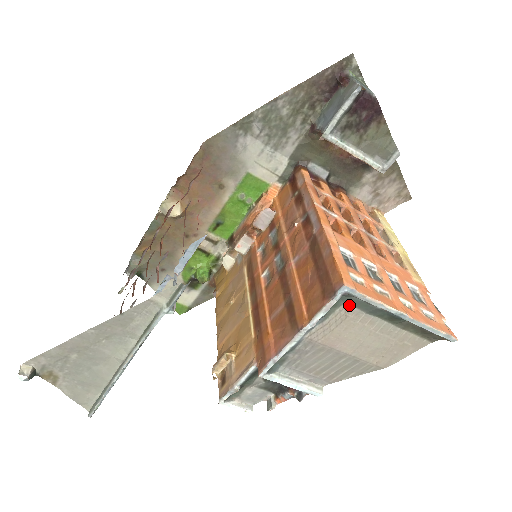
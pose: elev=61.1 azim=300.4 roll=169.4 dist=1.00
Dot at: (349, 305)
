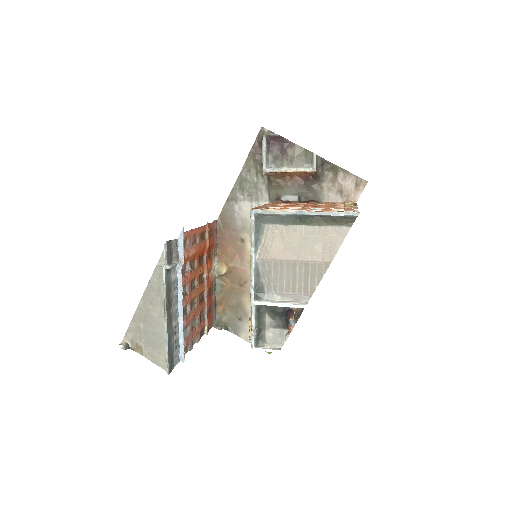
Dot at: (270, 225)
